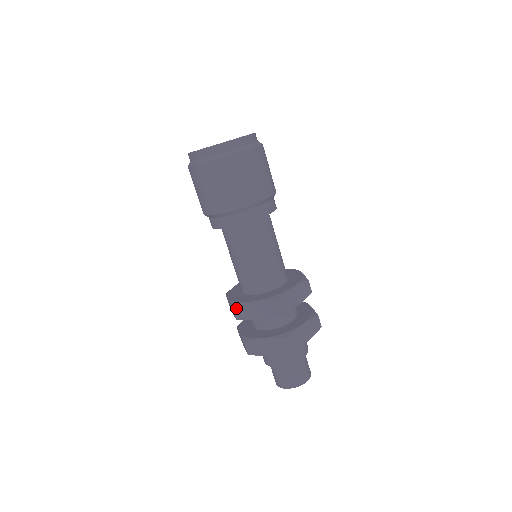
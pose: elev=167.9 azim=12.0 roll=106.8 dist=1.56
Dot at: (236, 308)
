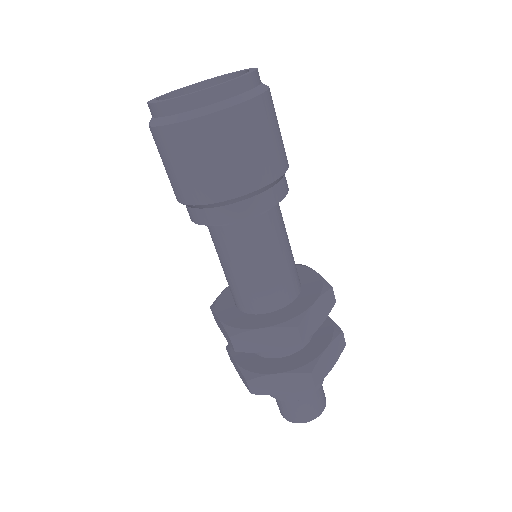
Dot at: (235, 337)
